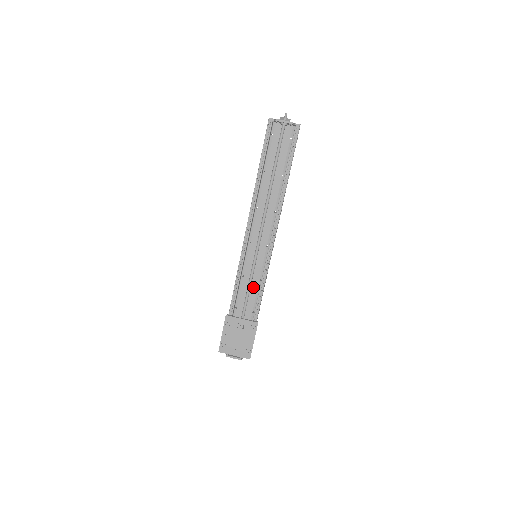
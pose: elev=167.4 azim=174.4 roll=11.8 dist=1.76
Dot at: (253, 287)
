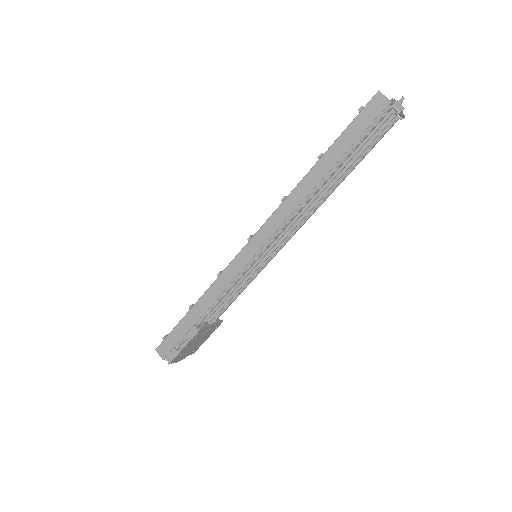
Dot at: occluded
